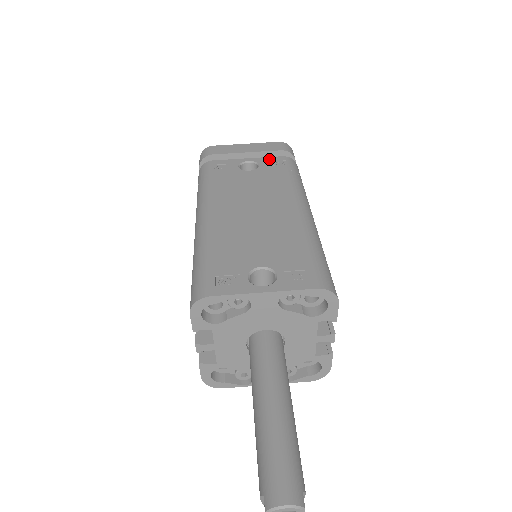
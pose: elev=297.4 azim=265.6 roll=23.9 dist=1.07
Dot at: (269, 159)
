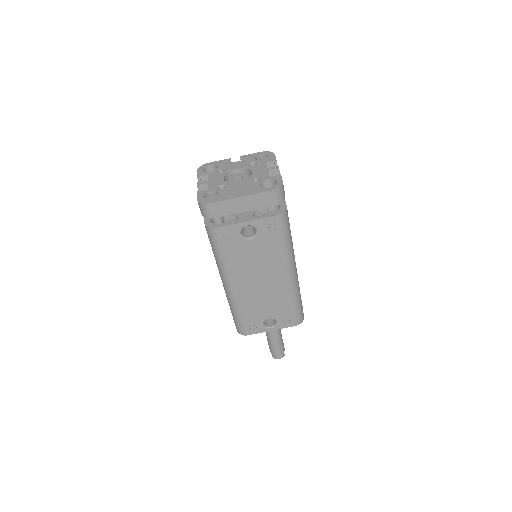
Dot at: (264, 222)
